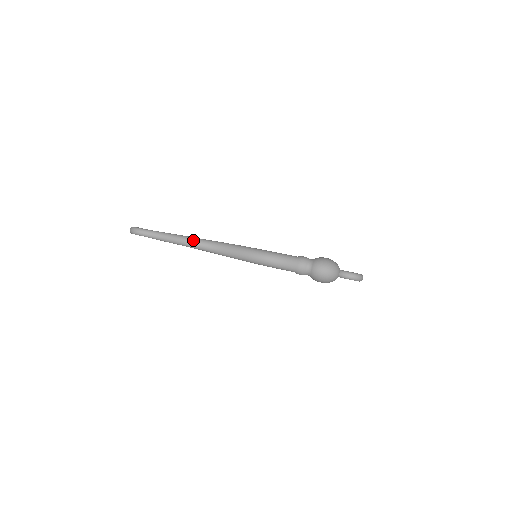
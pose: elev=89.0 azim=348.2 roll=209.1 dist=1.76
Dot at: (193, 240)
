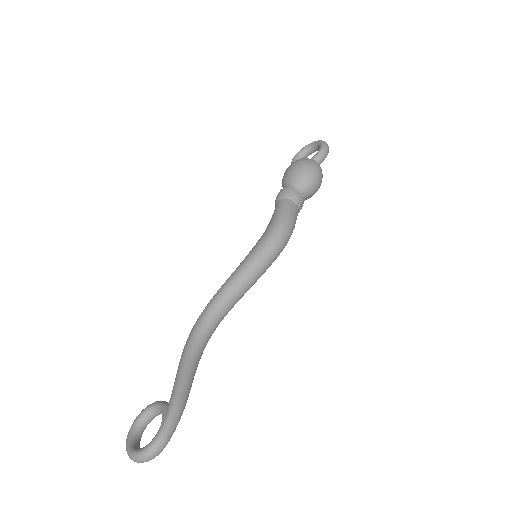
Dot at: (197, 345)
